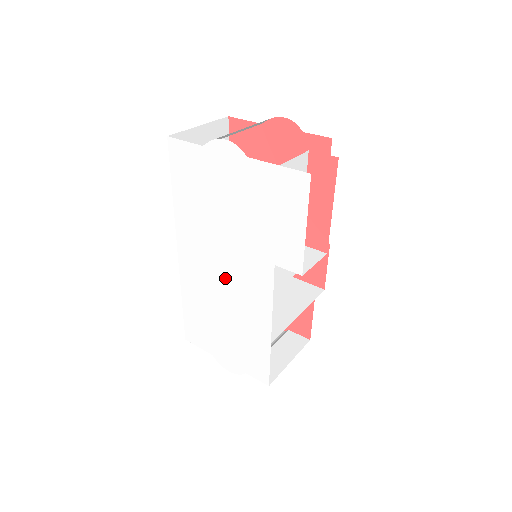
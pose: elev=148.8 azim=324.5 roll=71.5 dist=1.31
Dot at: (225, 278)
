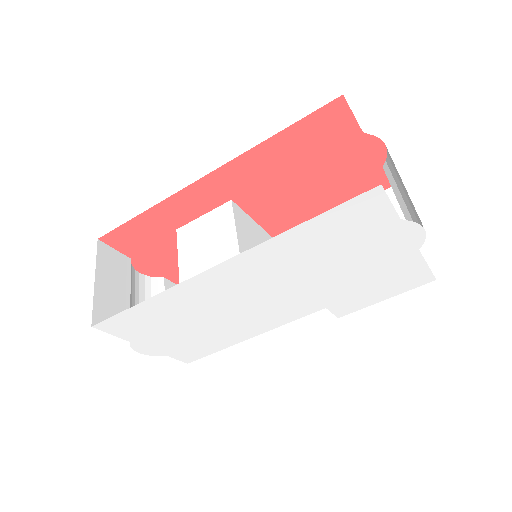
Dot at: (256, 301)
